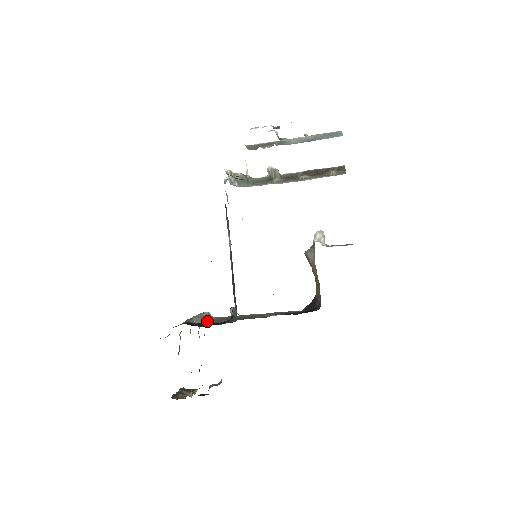
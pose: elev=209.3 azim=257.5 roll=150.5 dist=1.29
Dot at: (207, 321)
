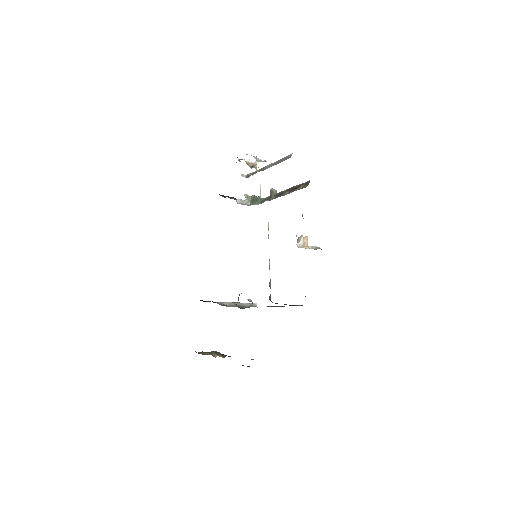
Dot at: (237, 306)
